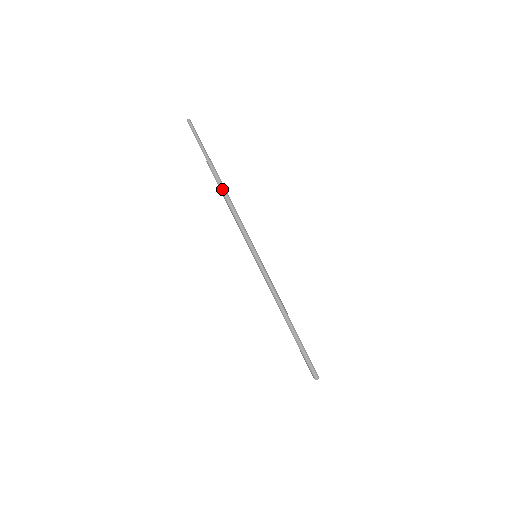
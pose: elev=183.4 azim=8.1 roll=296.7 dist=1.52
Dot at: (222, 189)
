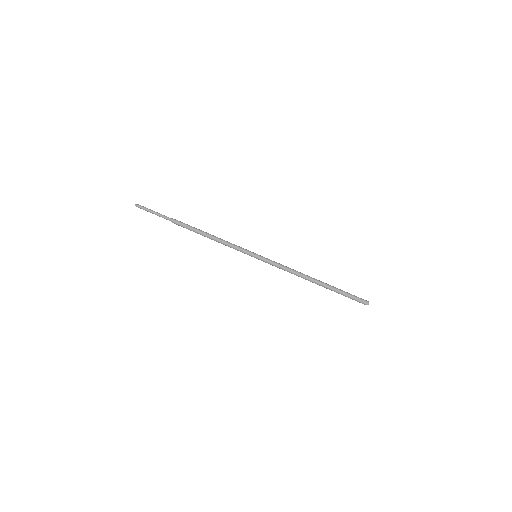
Dot at: (196, 230)
